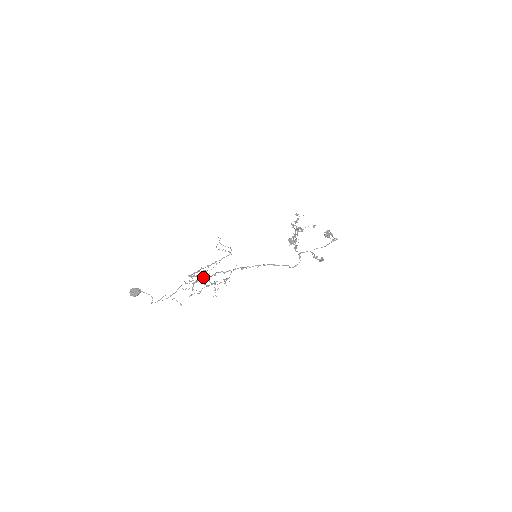
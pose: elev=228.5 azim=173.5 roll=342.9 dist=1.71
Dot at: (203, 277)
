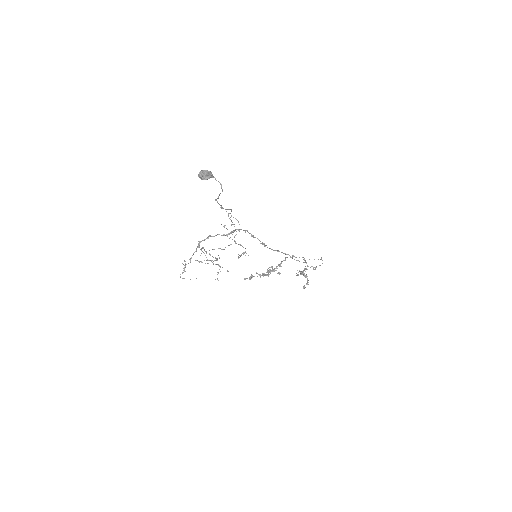
Dot at: (233, 230)
